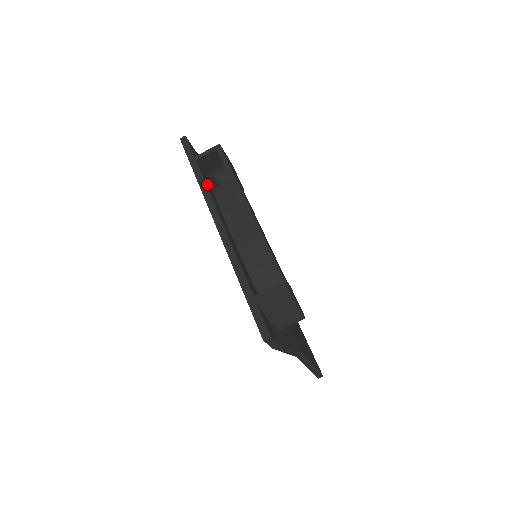
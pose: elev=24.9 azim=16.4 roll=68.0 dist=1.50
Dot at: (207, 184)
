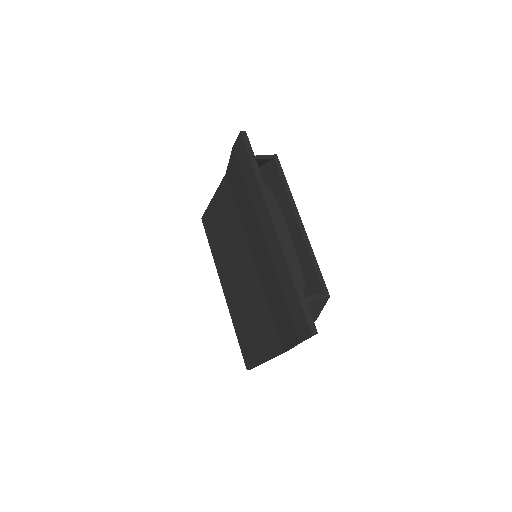
Dot at: occluded
